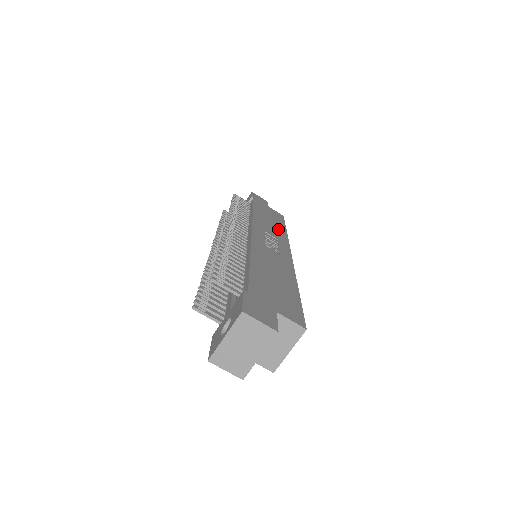
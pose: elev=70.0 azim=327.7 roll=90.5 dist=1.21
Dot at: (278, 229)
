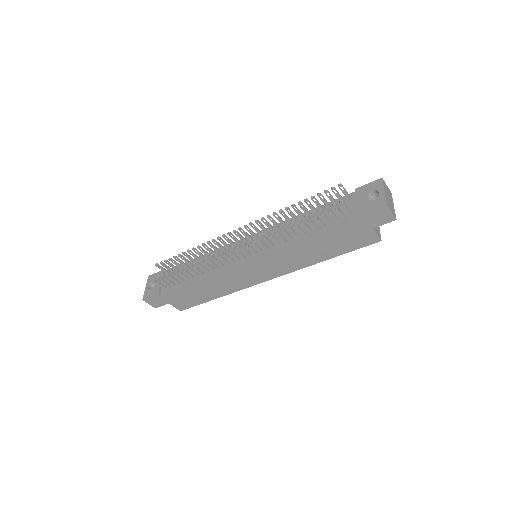
Dot at: occluded
